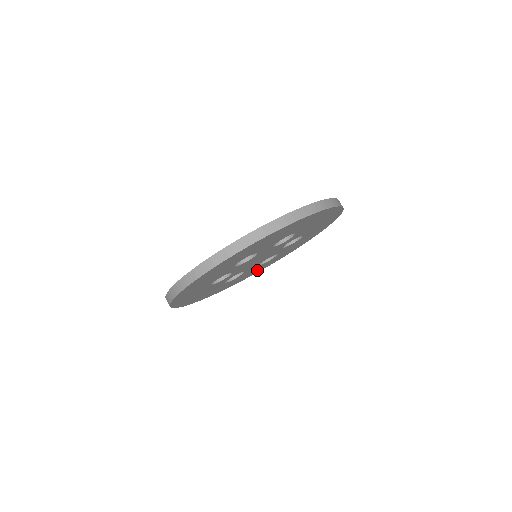
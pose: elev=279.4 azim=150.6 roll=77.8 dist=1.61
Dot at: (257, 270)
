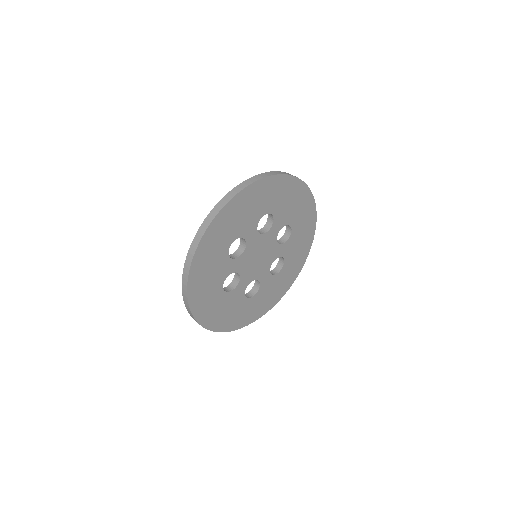
Dot at: (280, 288)
